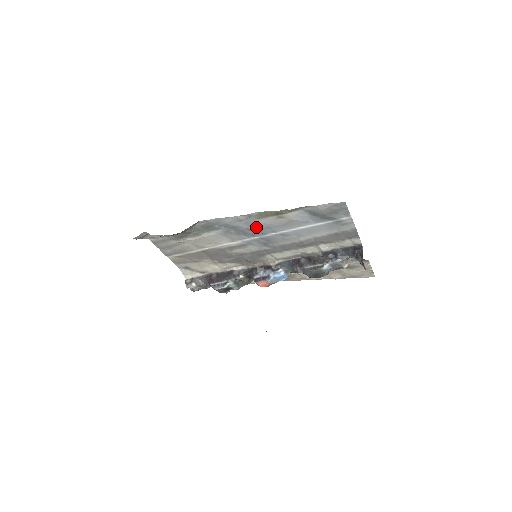
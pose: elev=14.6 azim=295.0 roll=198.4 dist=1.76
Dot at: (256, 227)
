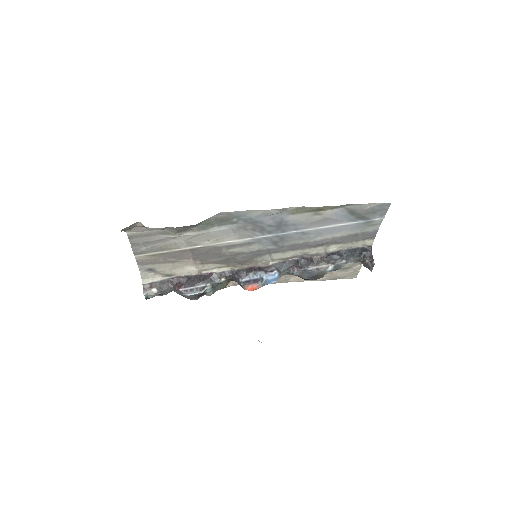
Dot at: (281, 223)
